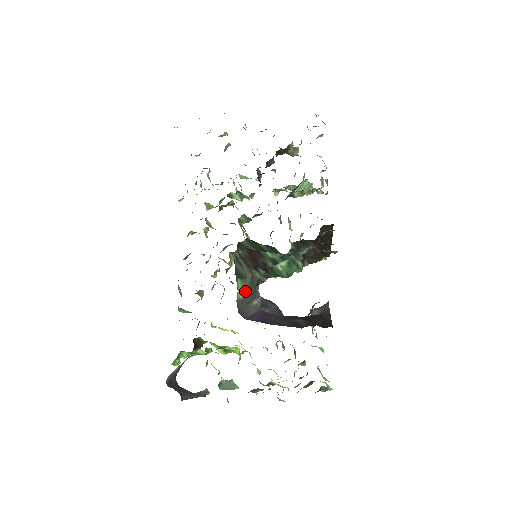
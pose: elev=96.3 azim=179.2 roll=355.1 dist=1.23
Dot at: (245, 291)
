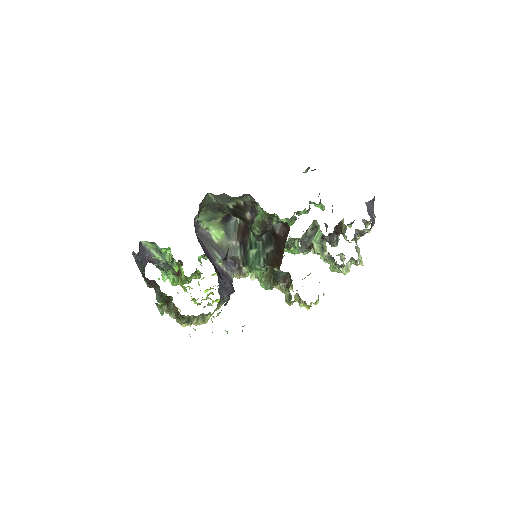
Dot at: (220, 242)
